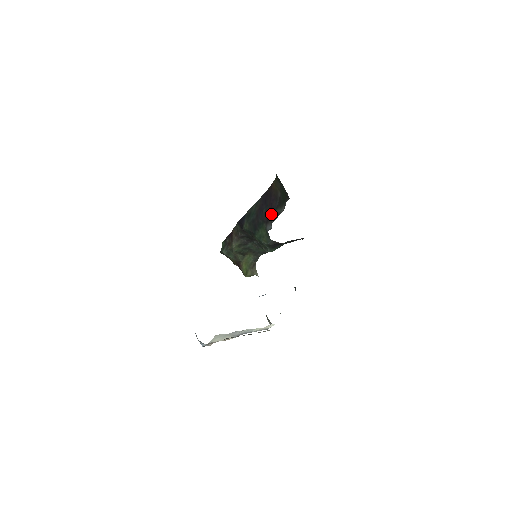
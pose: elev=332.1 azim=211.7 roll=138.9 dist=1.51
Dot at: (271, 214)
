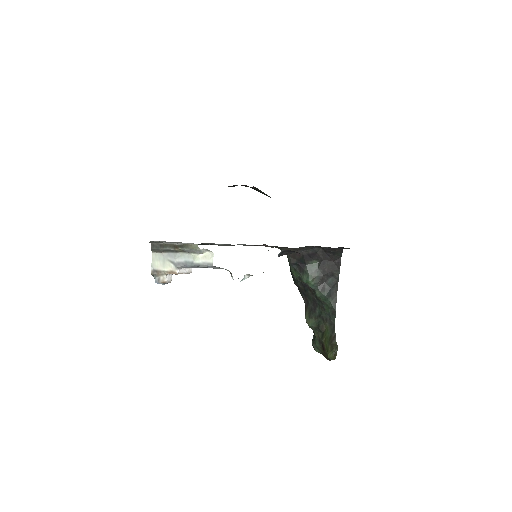
Dot at: occluded
